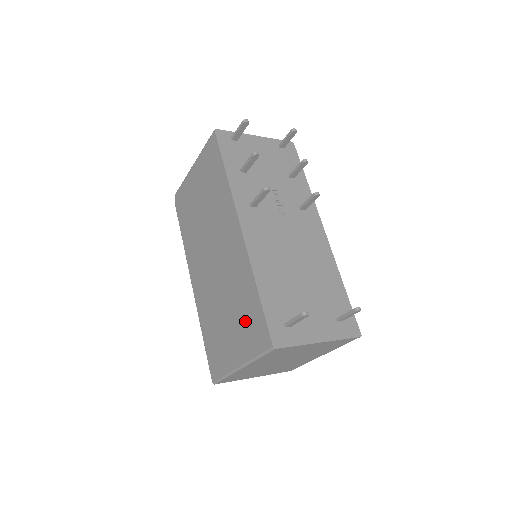
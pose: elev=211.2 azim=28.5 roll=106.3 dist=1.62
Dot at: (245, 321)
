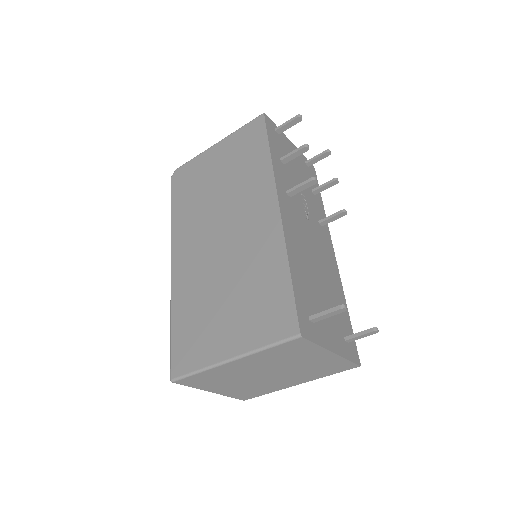
Dot at: (258, 304)
